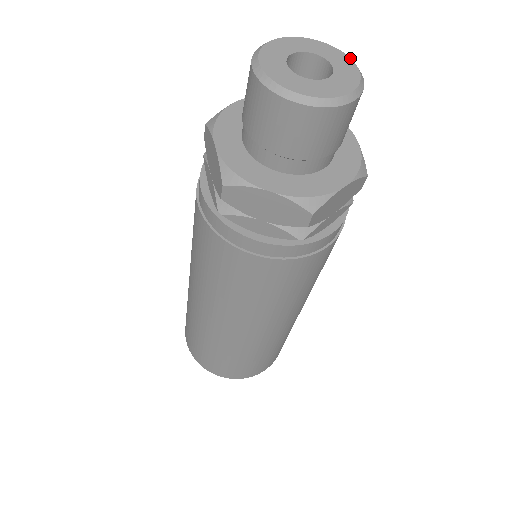
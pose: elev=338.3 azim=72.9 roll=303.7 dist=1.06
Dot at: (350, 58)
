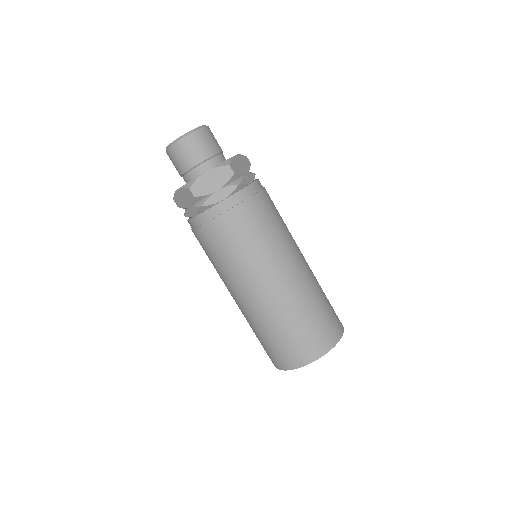
Dot at: (204, 125)
